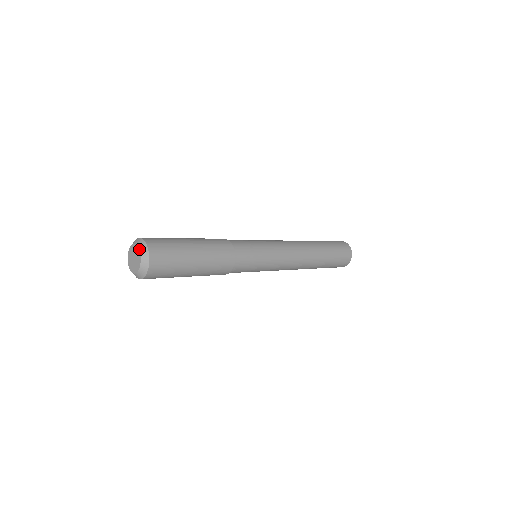
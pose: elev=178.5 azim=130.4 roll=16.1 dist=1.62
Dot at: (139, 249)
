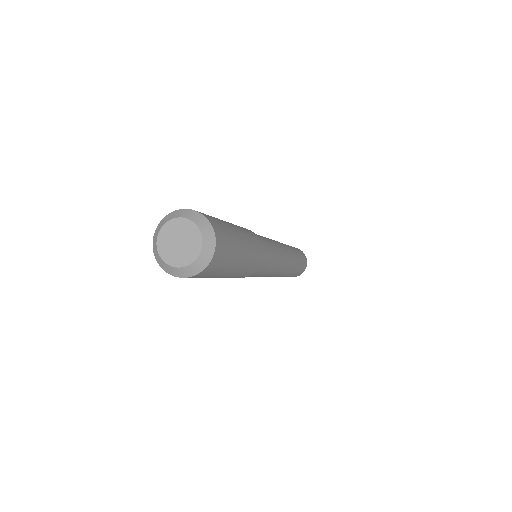
Dot at: (194, 222)
